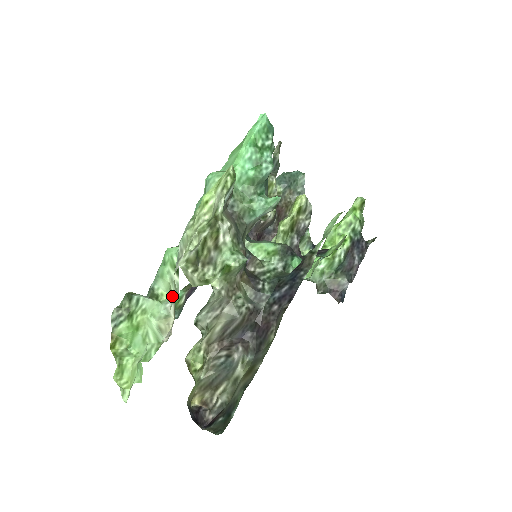
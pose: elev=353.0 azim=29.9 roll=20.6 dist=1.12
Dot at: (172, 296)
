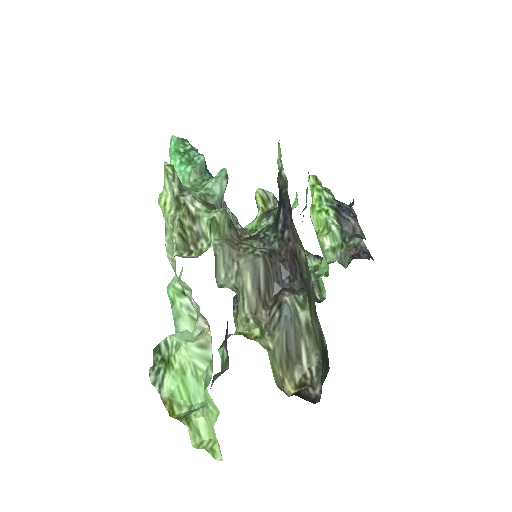
Dot at: (189, 300)
